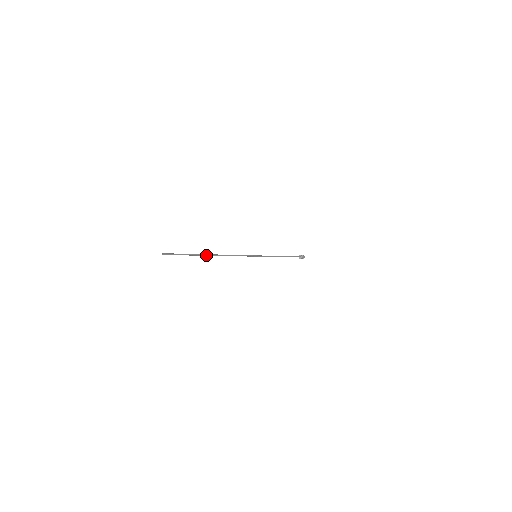
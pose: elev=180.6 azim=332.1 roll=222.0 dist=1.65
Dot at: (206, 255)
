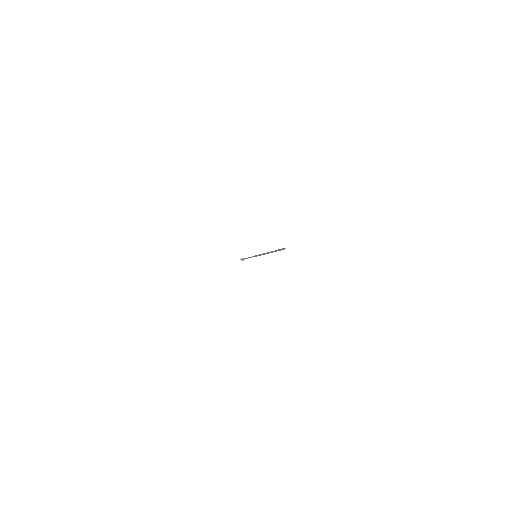
Dot at: (271, 252)
